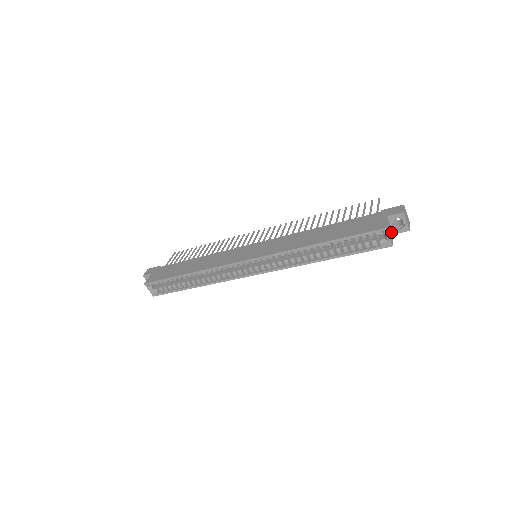
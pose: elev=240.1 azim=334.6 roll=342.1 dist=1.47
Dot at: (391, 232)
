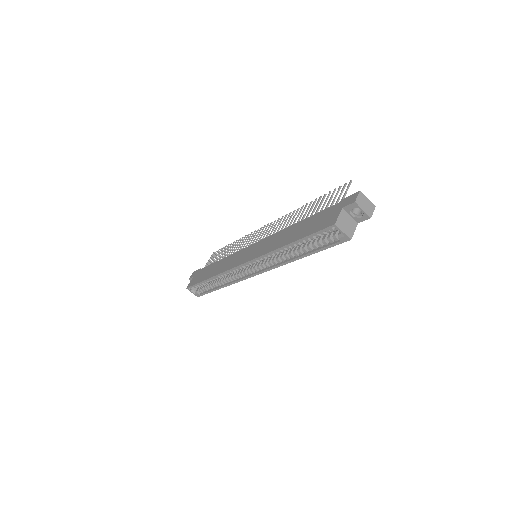
Dot at: (351, 223)
